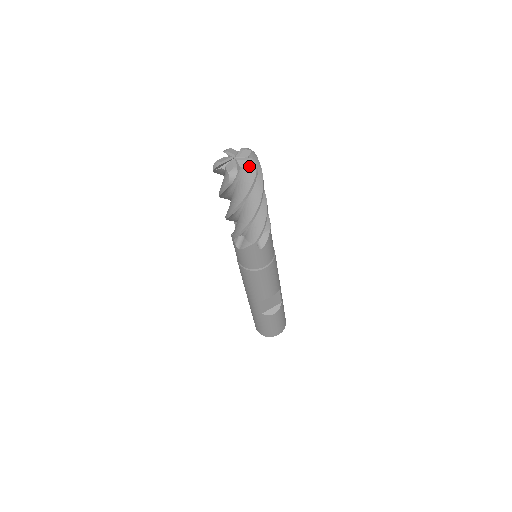
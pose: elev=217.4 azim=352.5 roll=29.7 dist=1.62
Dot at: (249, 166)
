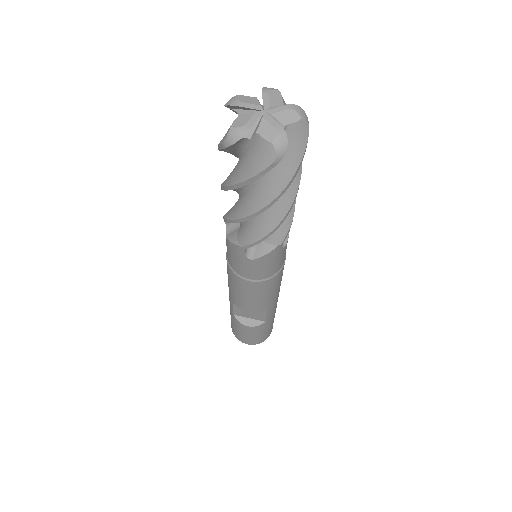
Dot at: (269, 141)
